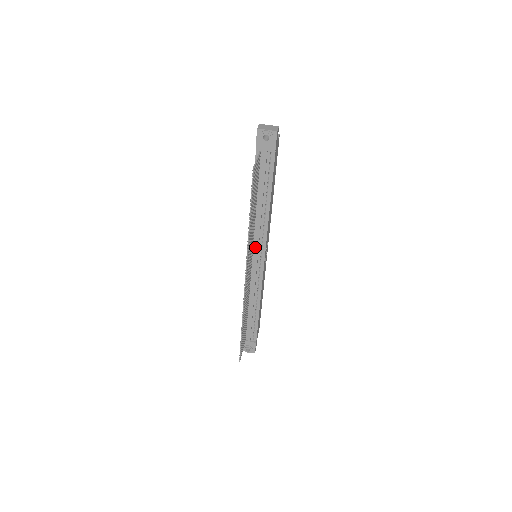
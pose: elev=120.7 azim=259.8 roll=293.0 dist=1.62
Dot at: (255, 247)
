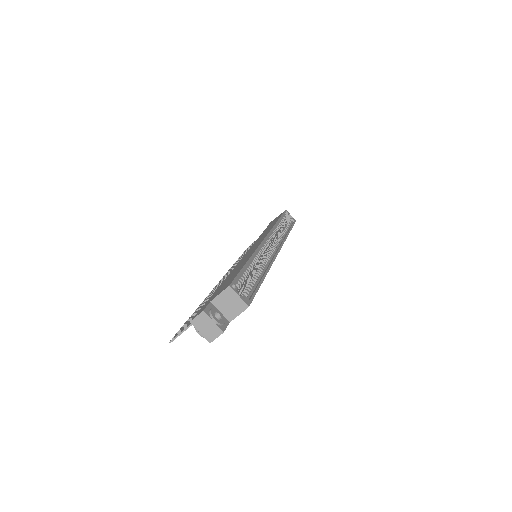
Dot at: occluded
